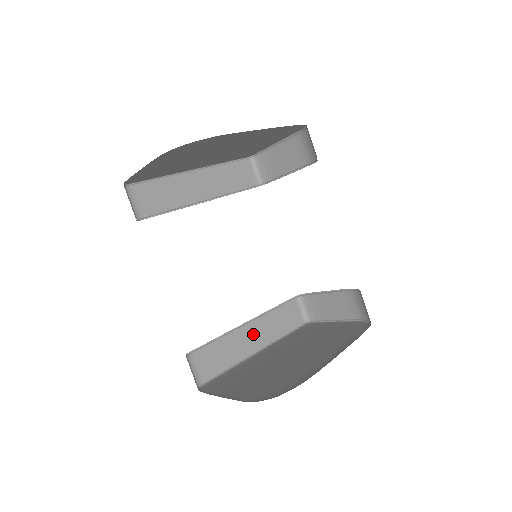
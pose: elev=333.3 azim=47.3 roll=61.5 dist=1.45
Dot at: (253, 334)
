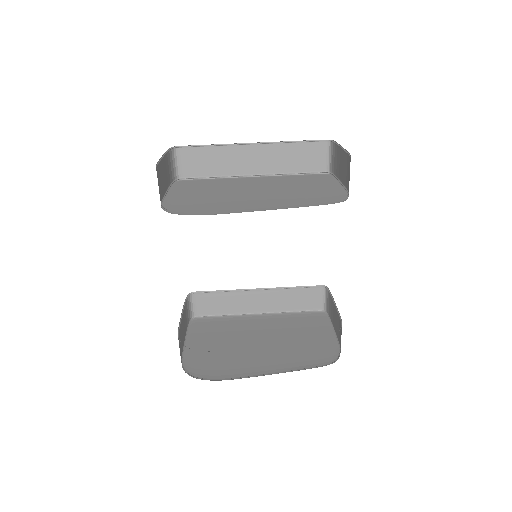
Dot at: (260, 299)
